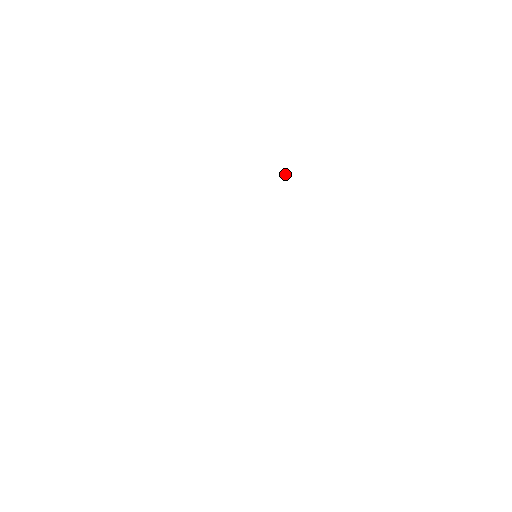
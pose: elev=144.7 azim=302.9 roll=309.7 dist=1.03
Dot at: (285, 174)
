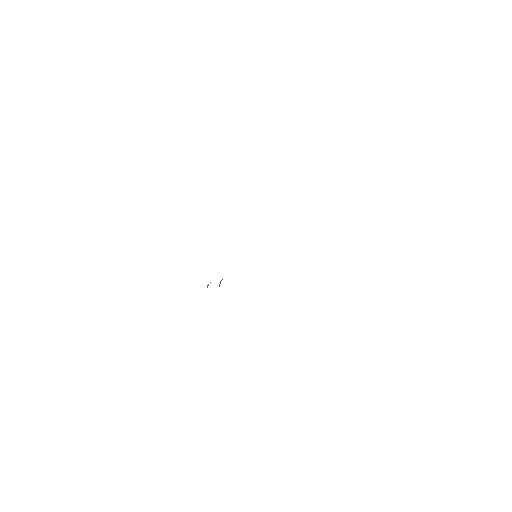
Dot at: occluded
